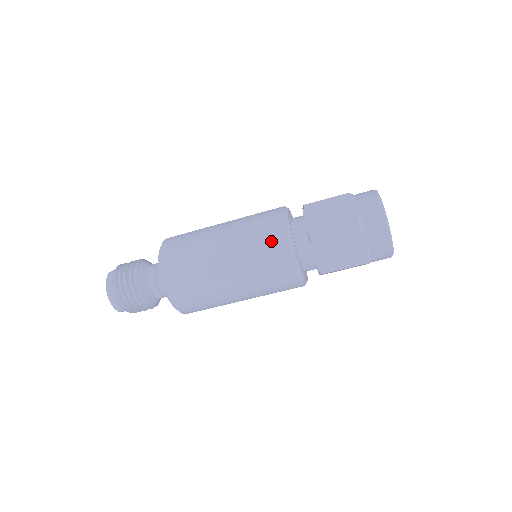
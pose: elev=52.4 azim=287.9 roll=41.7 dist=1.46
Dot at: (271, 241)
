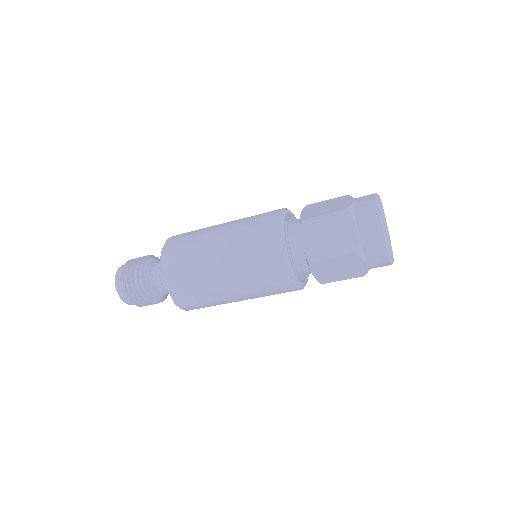
Dot at: (269, 266)
